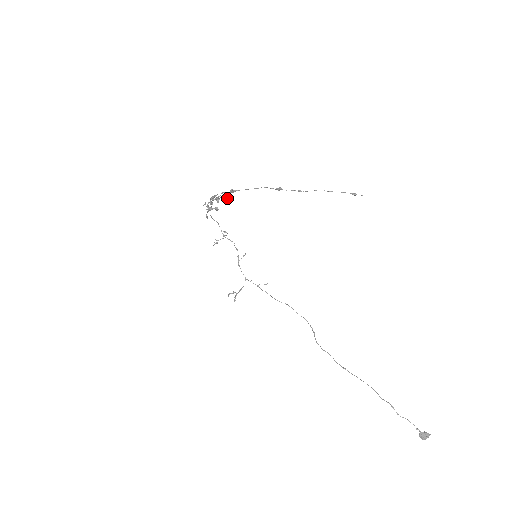
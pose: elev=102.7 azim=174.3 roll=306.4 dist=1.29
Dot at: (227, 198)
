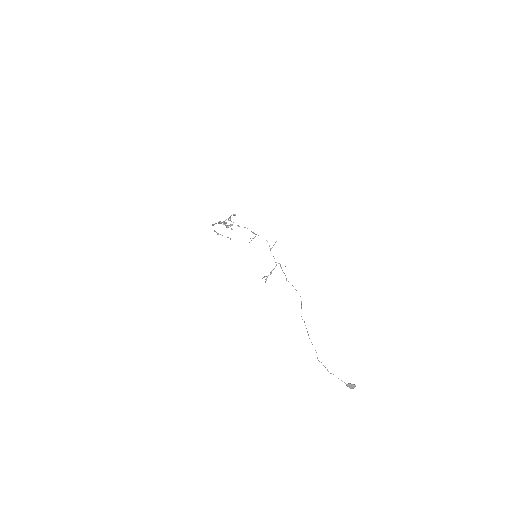
Dot at: occluded
